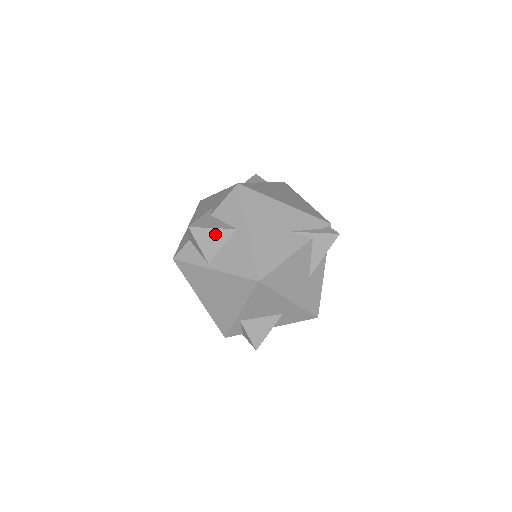
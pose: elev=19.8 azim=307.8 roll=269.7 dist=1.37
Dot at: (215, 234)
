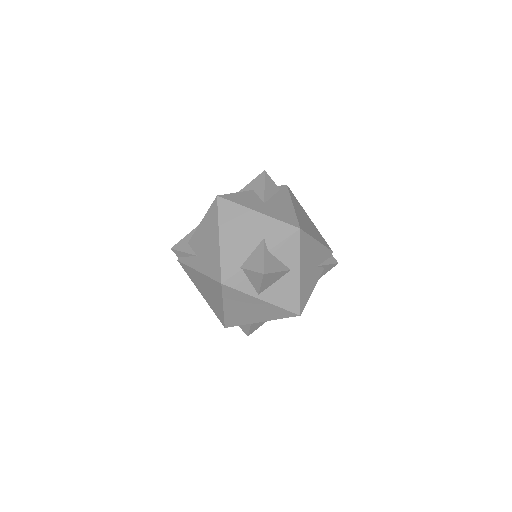
Dot at: (276, 275)
